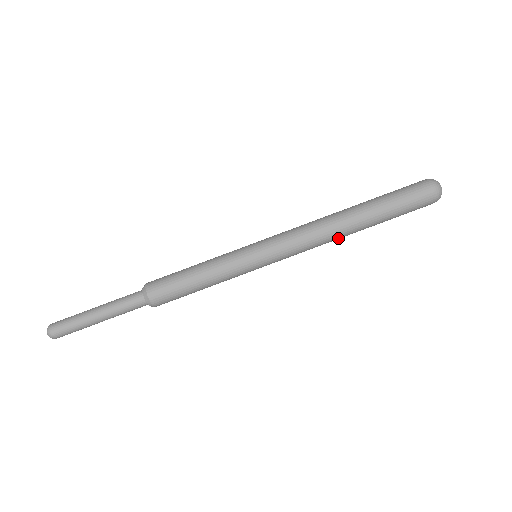
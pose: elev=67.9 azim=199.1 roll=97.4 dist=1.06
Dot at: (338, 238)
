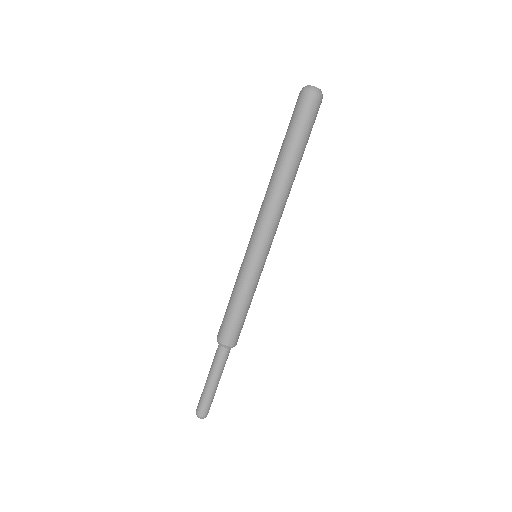
Dot at: (288, 191)
